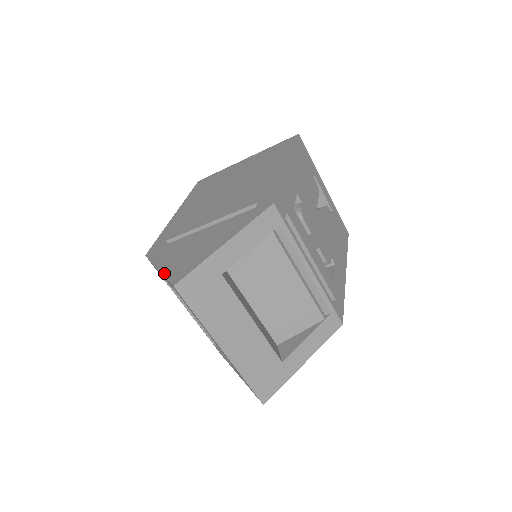
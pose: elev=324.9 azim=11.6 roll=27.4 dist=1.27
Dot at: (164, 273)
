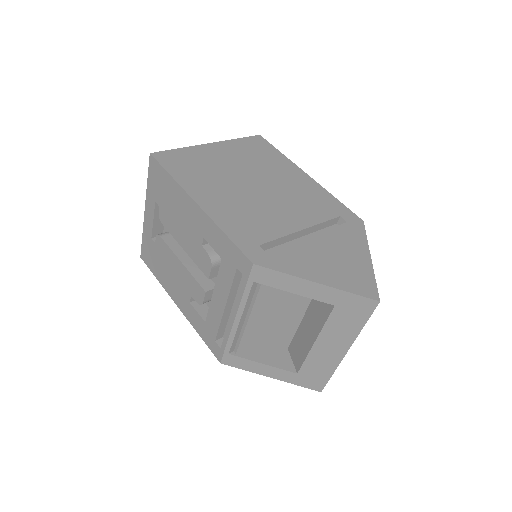
Dot at: (340, 288)
